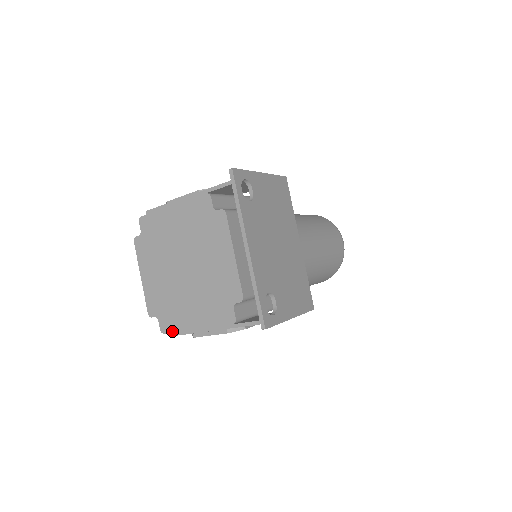
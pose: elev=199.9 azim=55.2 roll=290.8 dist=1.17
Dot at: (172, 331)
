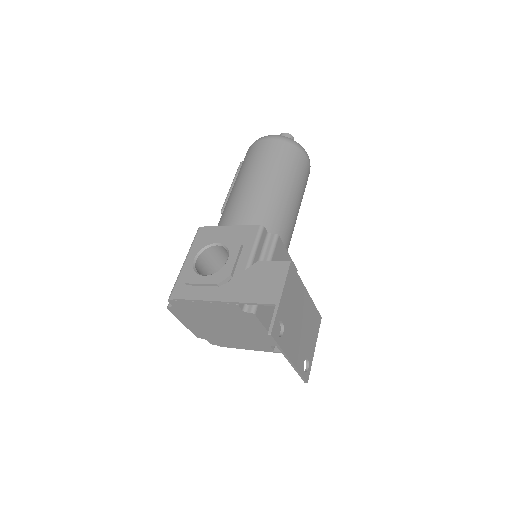
Dot at: (221, 346)
